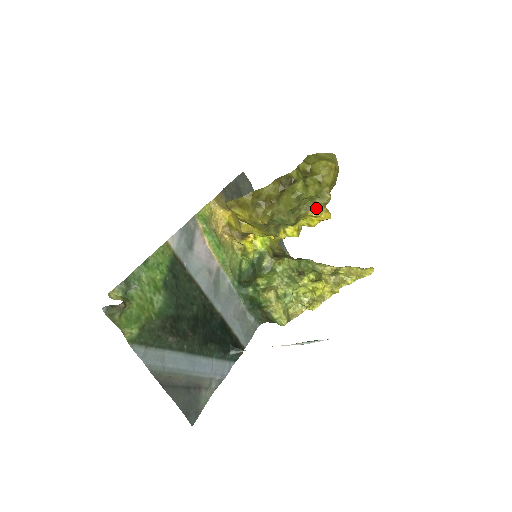
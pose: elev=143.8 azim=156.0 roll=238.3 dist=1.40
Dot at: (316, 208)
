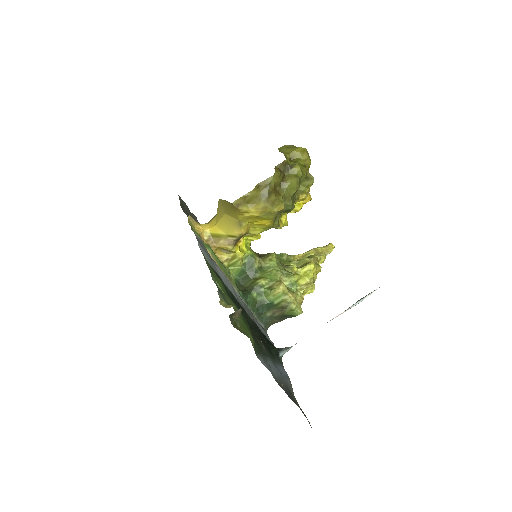
Dot at: (305, 190)
